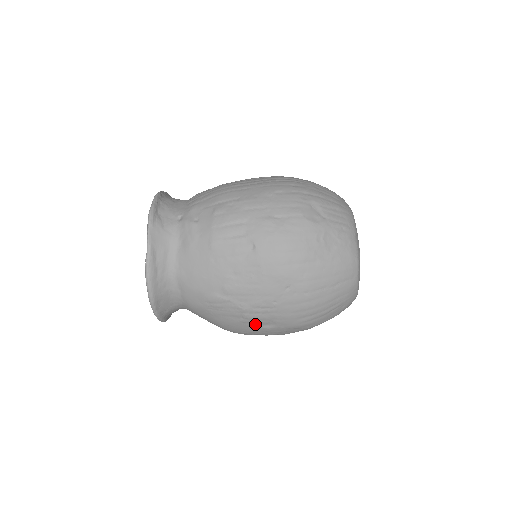
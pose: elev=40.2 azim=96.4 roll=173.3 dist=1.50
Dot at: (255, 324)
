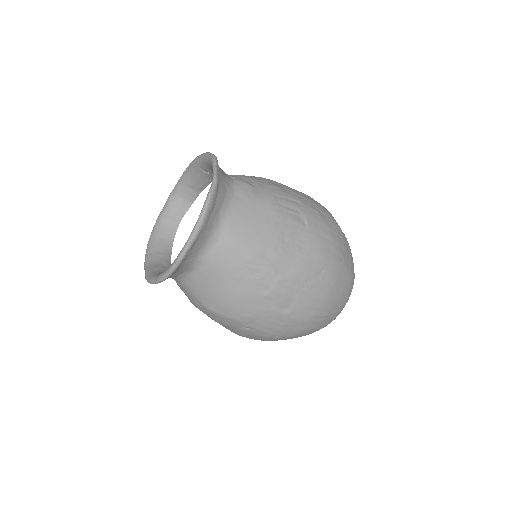
Dot at: (274, 303)
